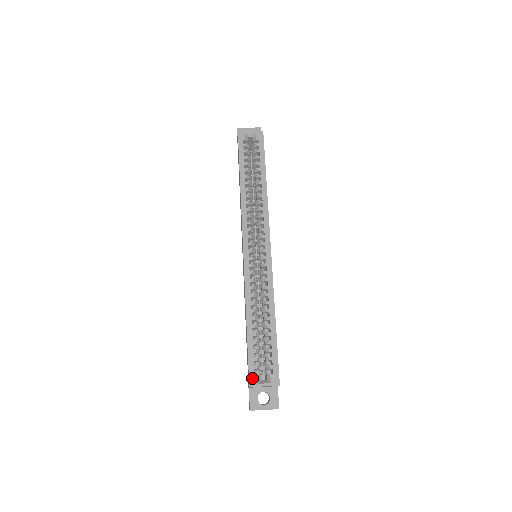
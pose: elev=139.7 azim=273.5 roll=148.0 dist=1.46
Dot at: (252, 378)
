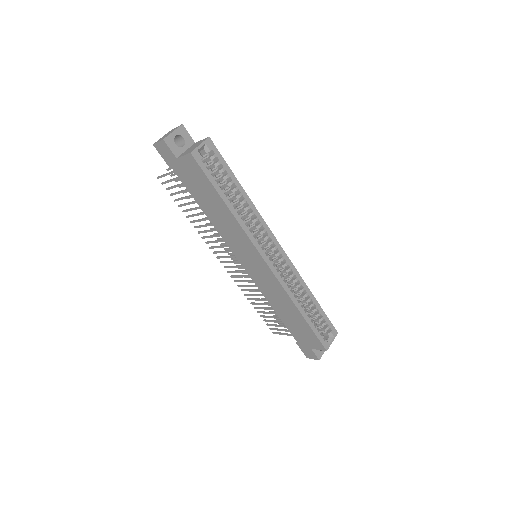
Dot at: (325, 345)
